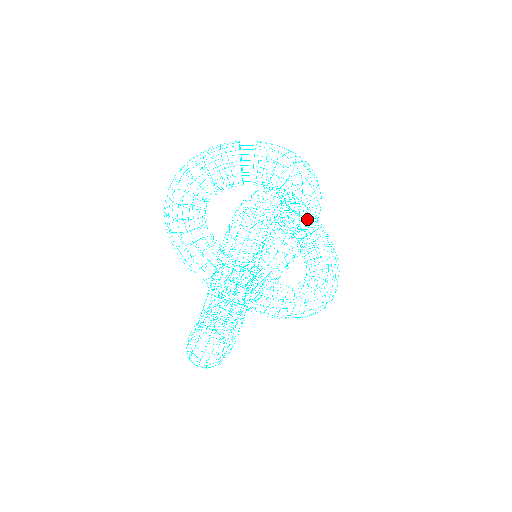
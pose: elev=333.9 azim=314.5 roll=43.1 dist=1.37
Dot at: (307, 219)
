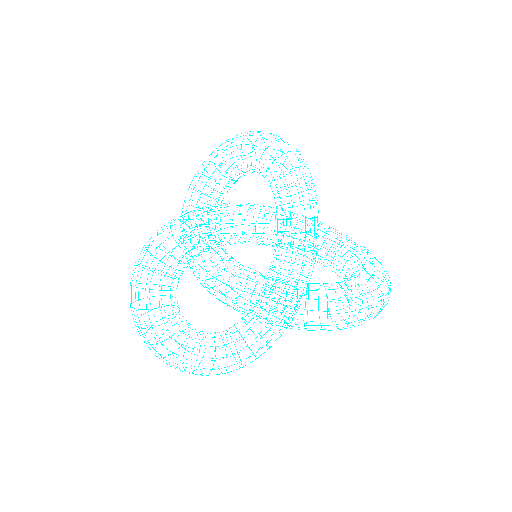
Dot at: occluded
